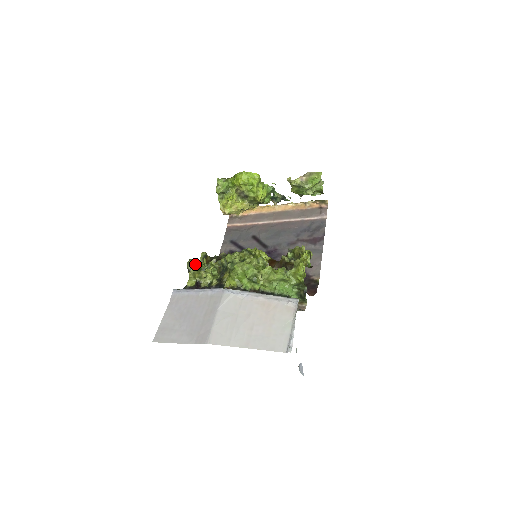
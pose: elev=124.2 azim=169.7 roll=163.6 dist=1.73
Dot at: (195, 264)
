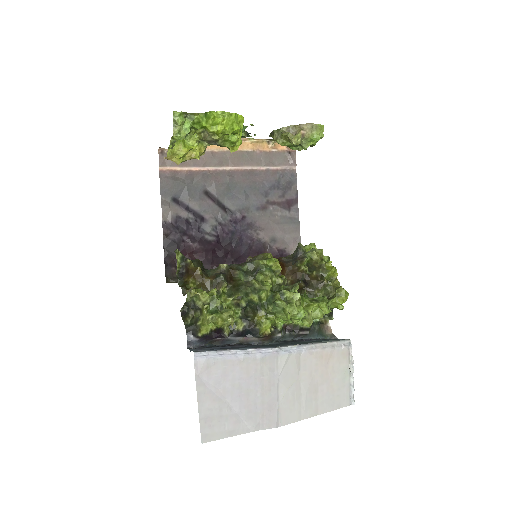
Dot at: (204, 299)
